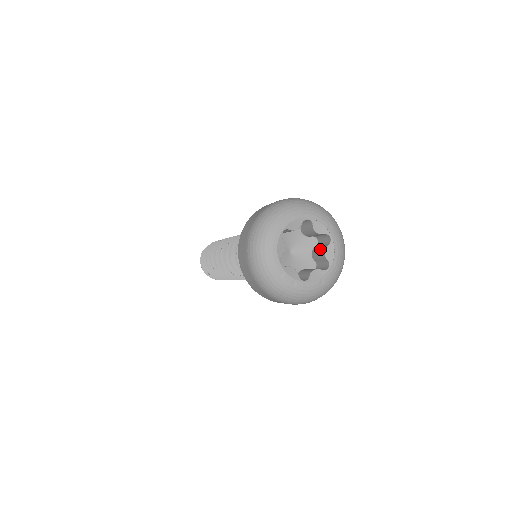
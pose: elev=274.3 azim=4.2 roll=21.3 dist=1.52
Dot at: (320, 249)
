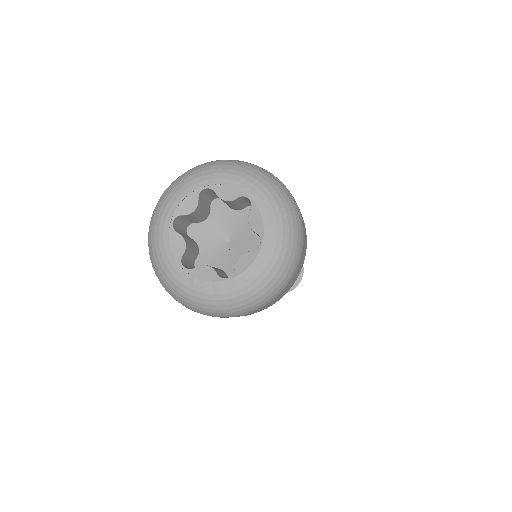
Dot at: occluded
